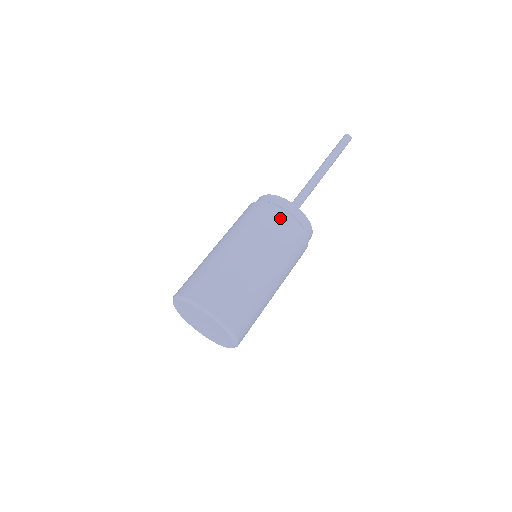
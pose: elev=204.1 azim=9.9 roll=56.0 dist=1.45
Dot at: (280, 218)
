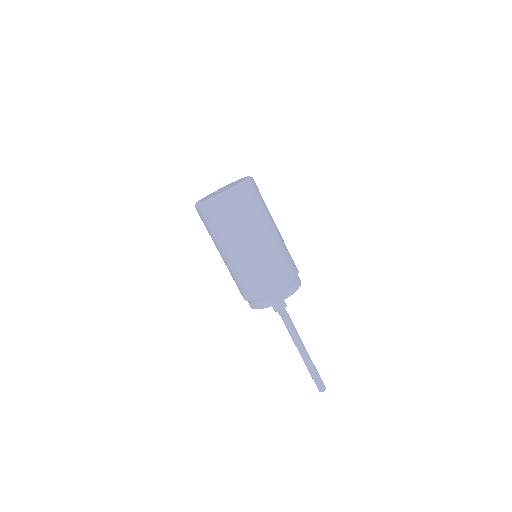
Dot at: occluded
